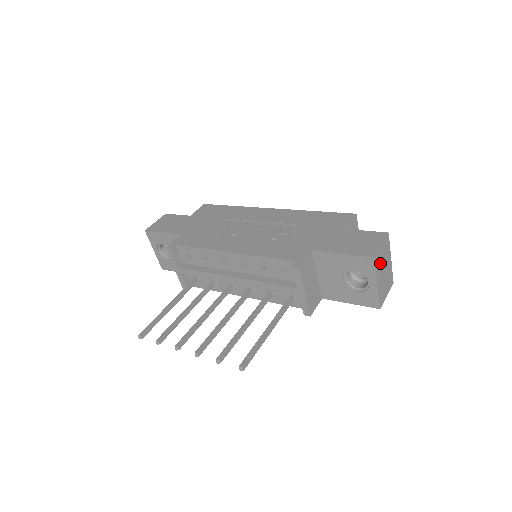
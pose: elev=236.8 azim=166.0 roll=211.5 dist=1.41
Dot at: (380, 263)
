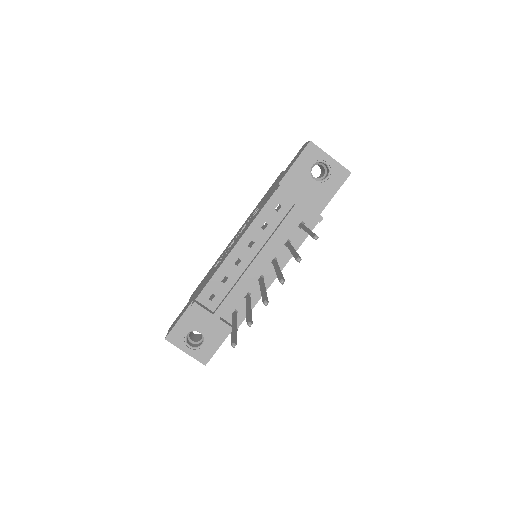
Dot at: occluded
